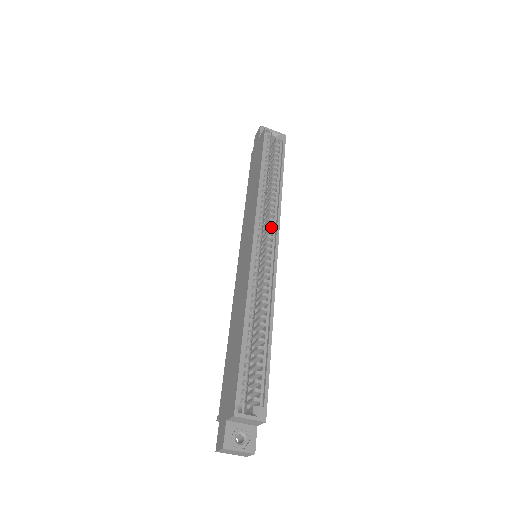
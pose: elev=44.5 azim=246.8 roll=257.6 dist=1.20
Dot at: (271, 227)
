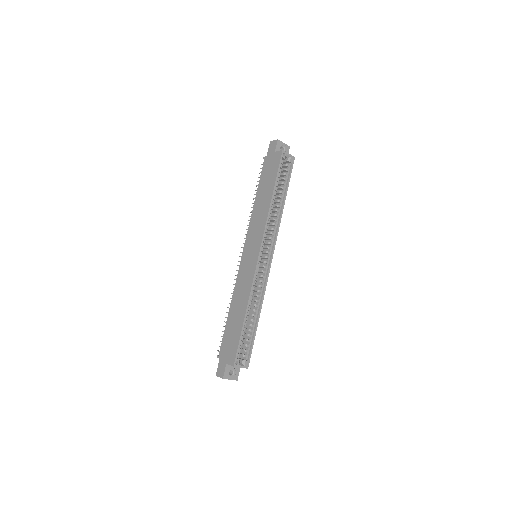
Dot at: (271, 239)
